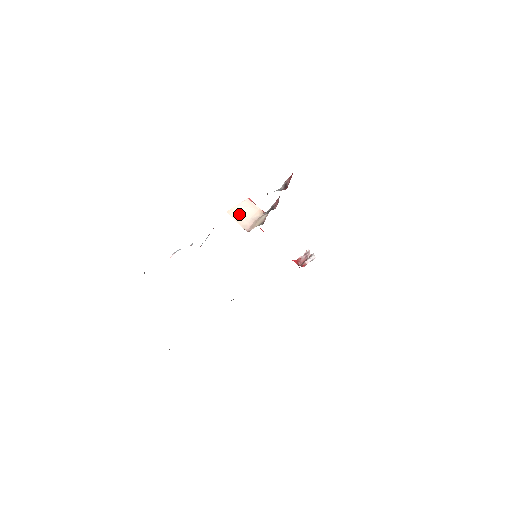
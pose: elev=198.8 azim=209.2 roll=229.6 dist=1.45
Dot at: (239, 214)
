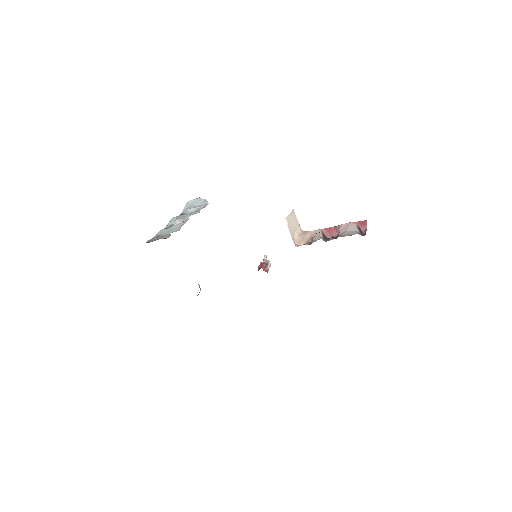
Dot at: (291, 224)
